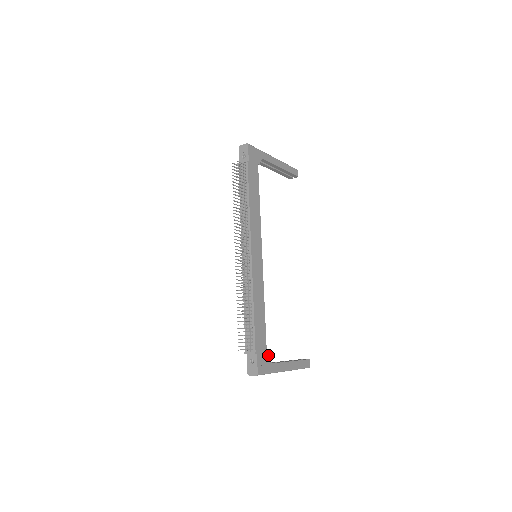
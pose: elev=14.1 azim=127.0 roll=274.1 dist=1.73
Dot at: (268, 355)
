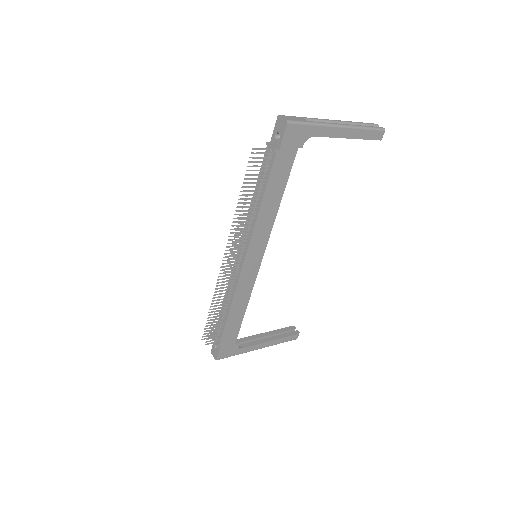
Dot at: (237, 344)
